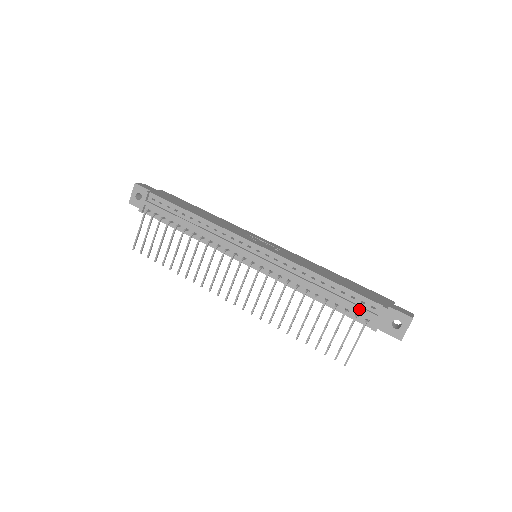
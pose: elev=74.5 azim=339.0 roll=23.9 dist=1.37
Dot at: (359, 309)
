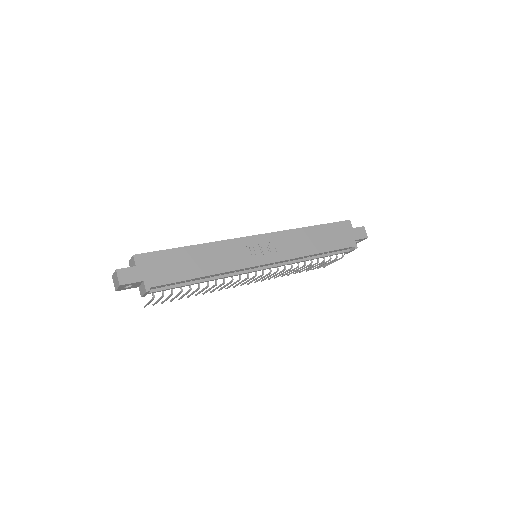
Dot at: occluded
